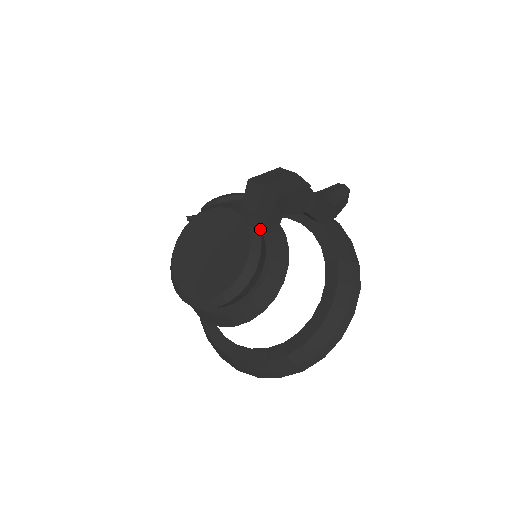
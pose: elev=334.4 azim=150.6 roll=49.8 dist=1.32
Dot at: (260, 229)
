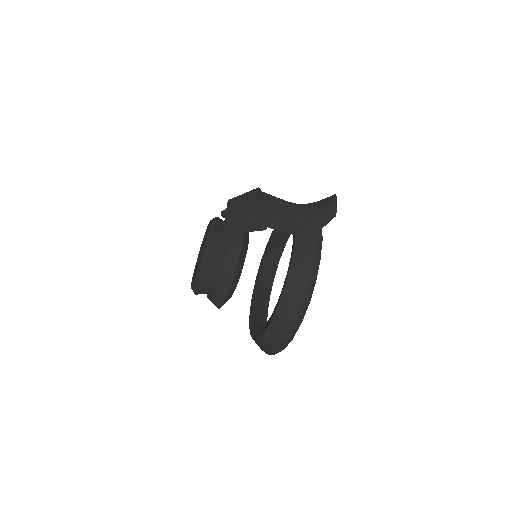
Dot at: (227, 242)
